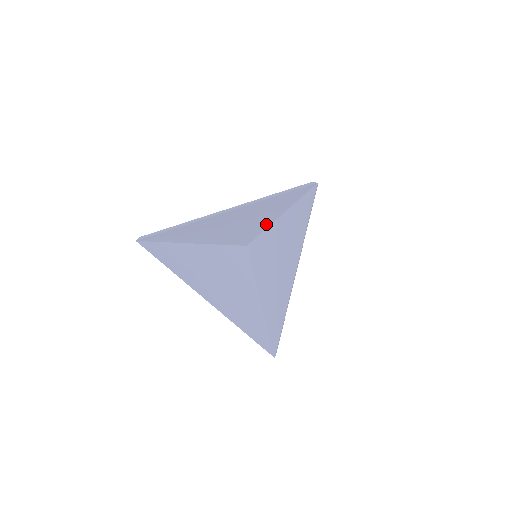
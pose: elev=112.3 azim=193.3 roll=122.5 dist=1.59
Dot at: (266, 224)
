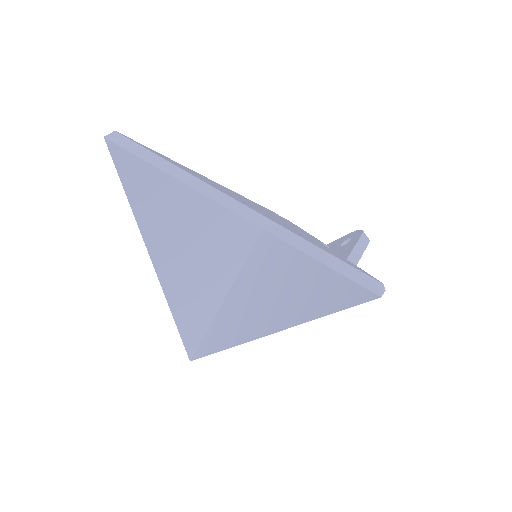
Dot at: occluded
